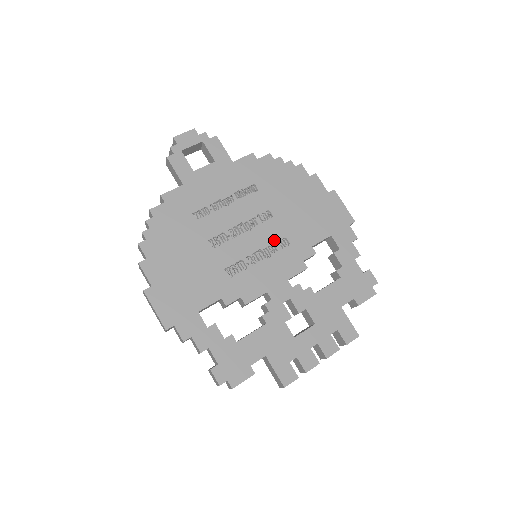
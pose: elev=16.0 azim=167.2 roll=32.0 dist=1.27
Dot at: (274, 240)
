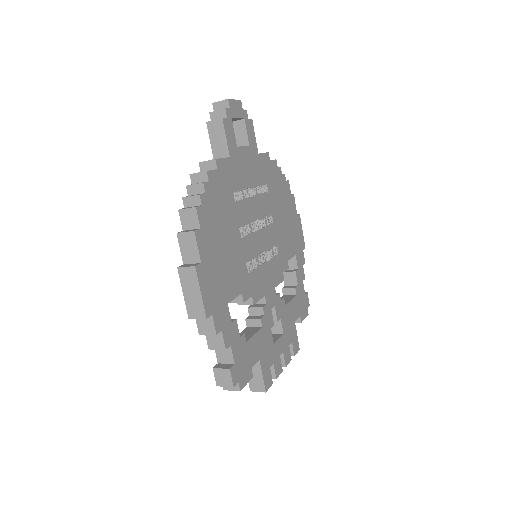
Dot at: (272, 246)
